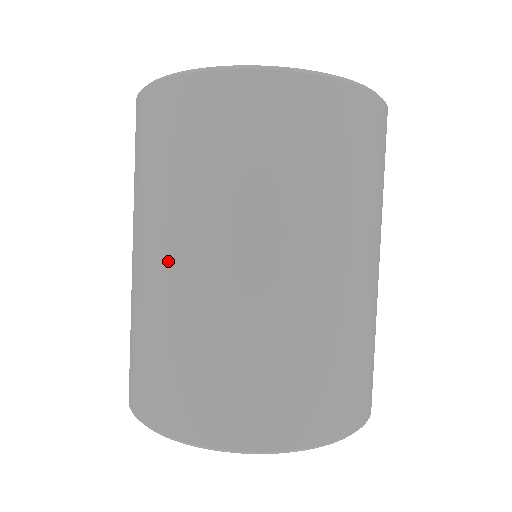
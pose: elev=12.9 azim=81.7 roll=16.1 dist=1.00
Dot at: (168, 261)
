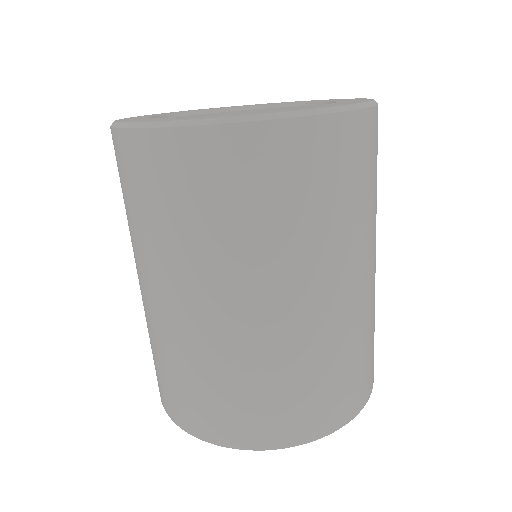
Dot at: (237, 312)
